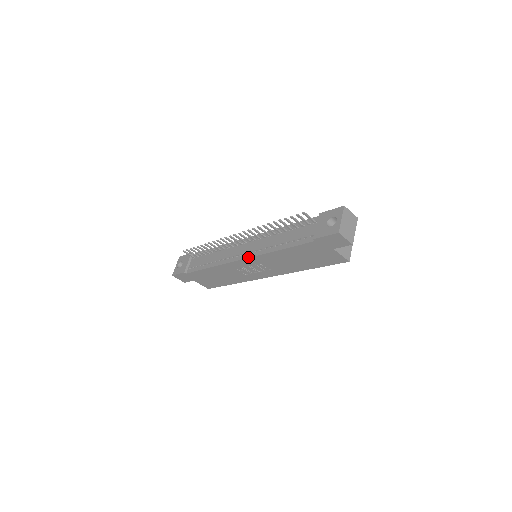
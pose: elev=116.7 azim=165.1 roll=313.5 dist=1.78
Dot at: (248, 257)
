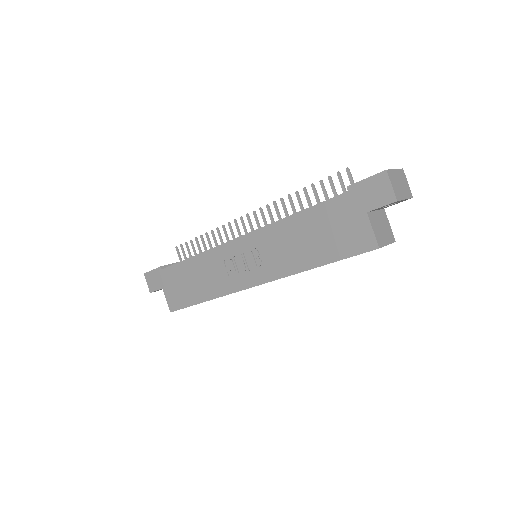
Dot at: (249, 232)
